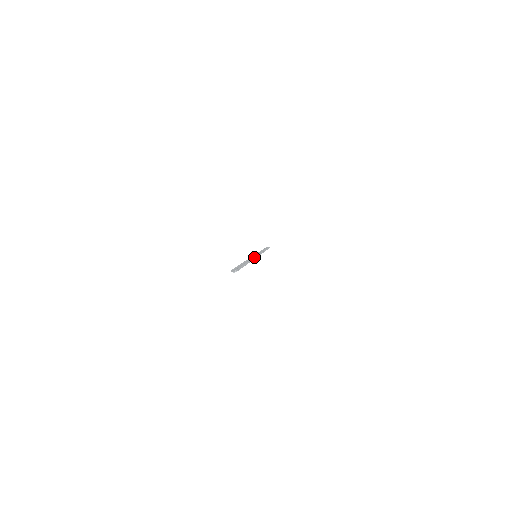
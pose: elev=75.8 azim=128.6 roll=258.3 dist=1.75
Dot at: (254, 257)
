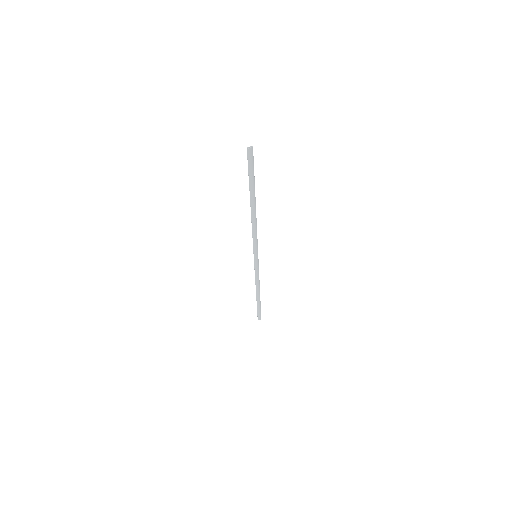
Dot at: (255, 239)
